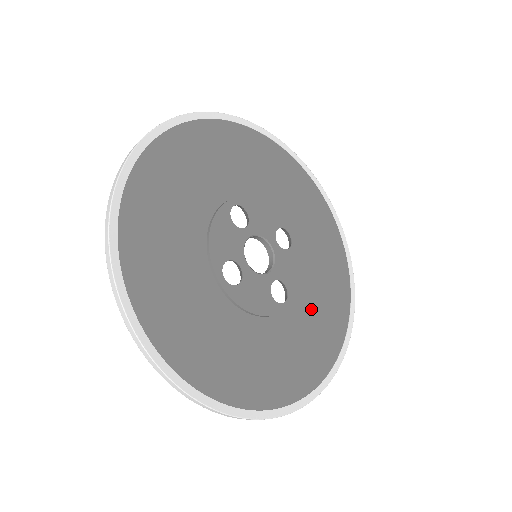
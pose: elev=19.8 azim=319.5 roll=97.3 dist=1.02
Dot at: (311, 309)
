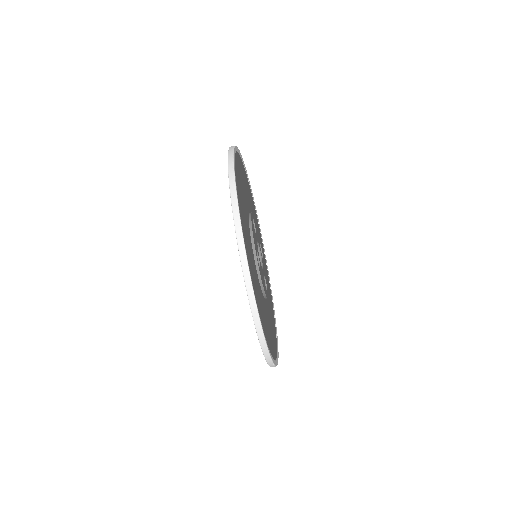
Dot at: (269, 304)
